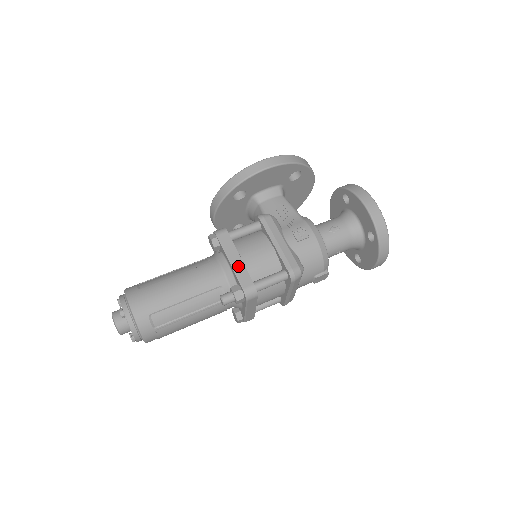
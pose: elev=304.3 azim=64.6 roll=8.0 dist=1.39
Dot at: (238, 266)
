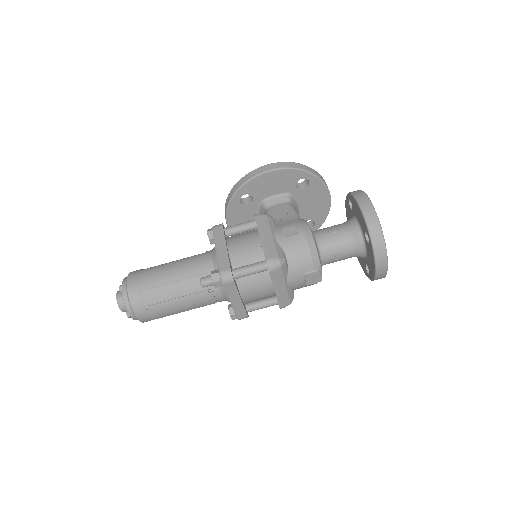
Dot at: (222, 253)
